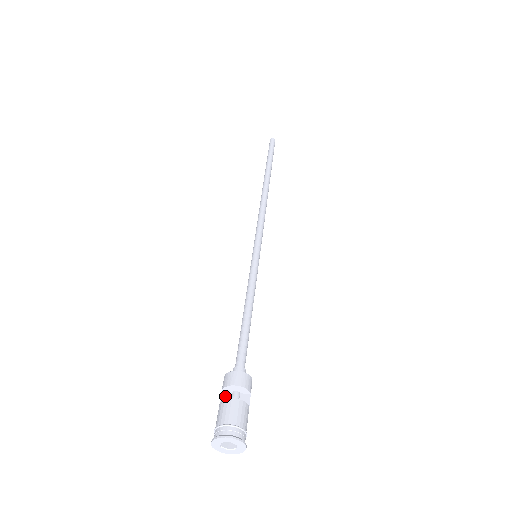
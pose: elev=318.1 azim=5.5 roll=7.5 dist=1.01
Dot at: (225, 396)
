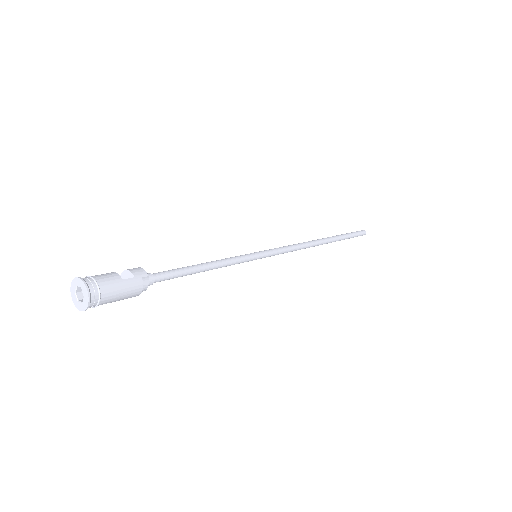
Dot at: occluded
